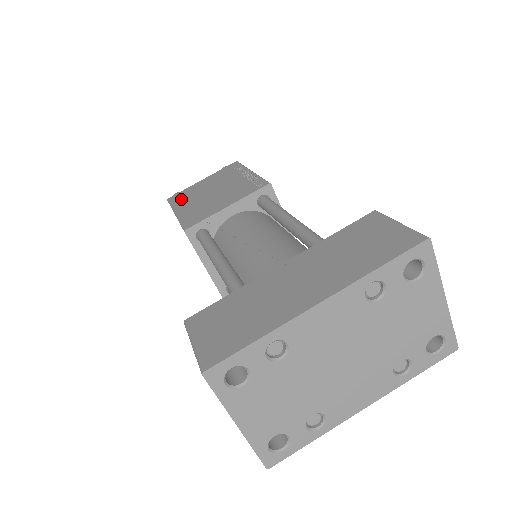
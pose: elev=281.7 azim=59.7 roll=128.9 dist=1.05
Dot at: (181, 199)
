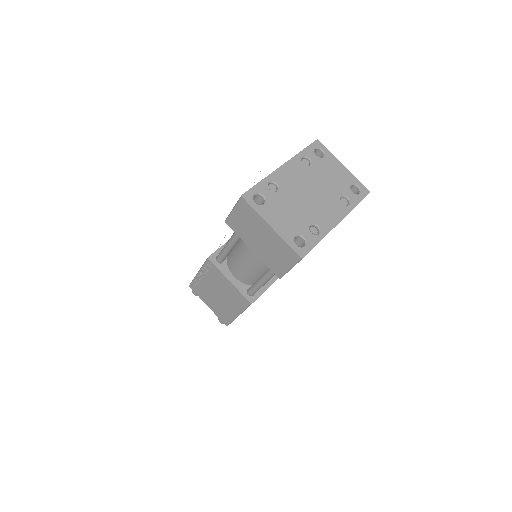
Dot at: occluded
